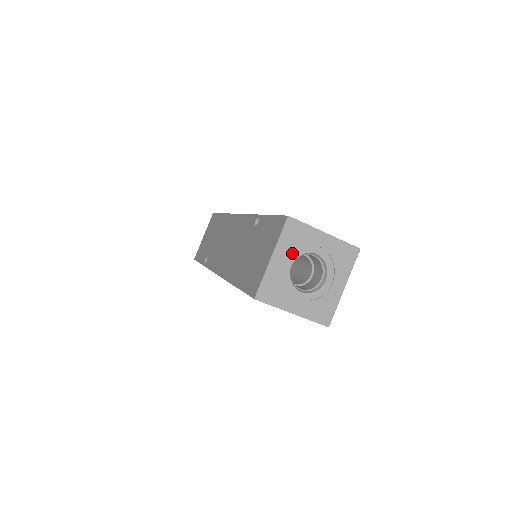
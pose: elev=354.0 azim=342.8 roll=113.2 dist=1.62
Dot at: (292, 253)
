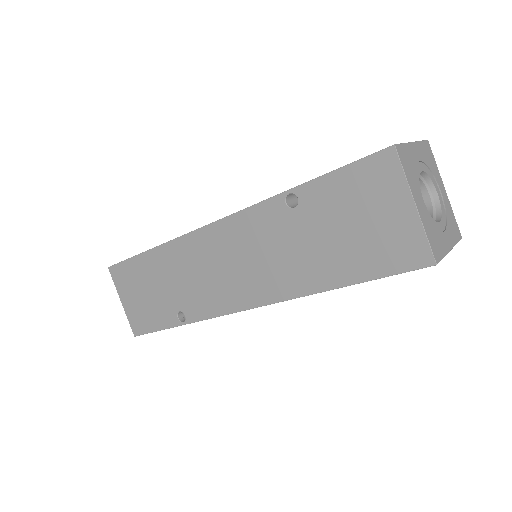
Dot at: (416, 186)
